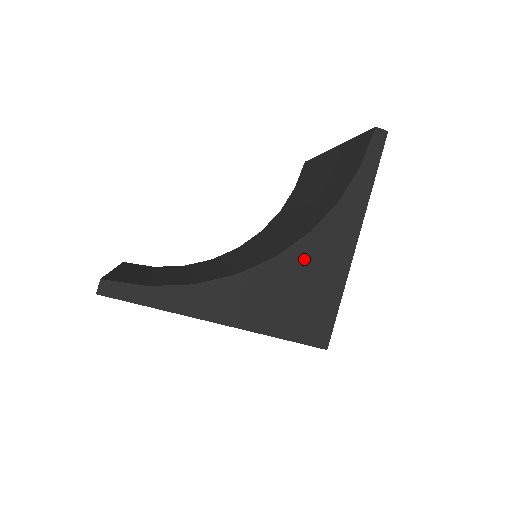
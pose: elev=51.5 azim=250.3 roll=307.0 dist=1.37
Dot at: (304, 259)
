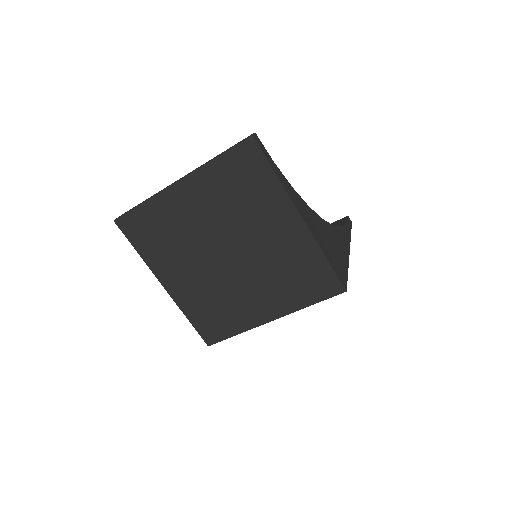
Dot at: (333, 234)
